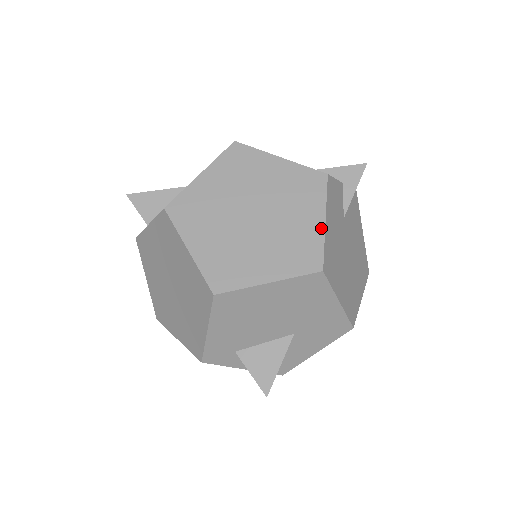
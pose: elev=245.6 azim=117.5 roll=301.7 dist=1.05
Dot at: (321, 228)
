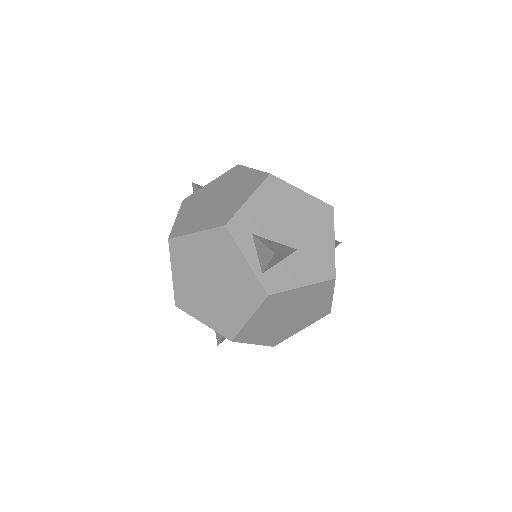
Dot at: occluded
